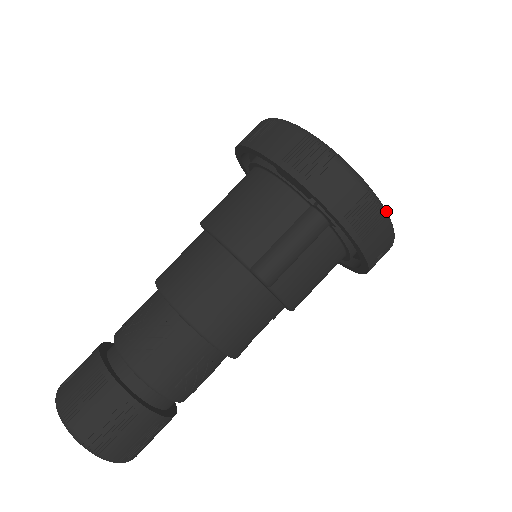
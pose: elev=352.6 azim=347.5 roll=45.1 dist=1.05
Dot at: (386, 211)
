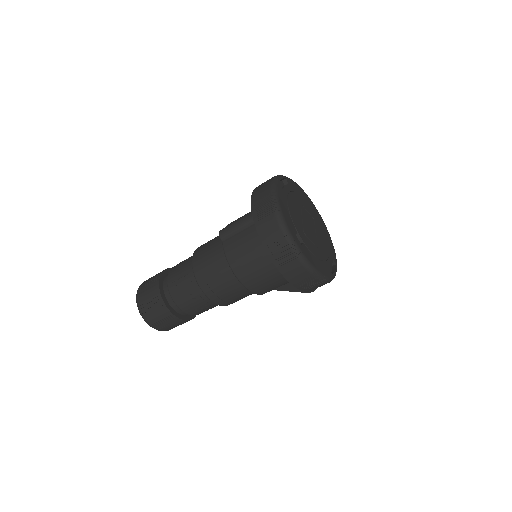
Dot at: (279, 209)
